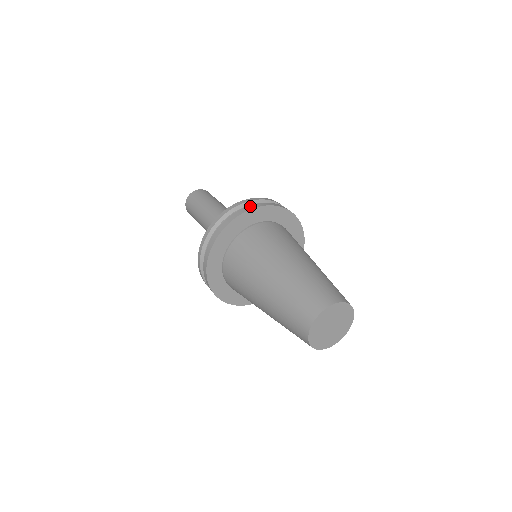
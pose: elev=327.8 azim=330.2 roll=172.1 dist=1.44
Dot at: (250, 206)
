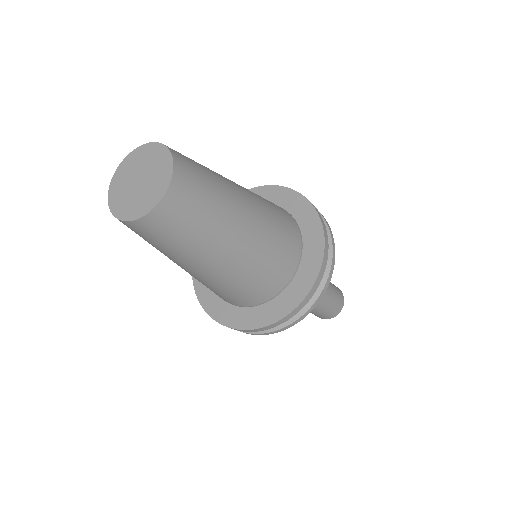
Dot at: occluded
